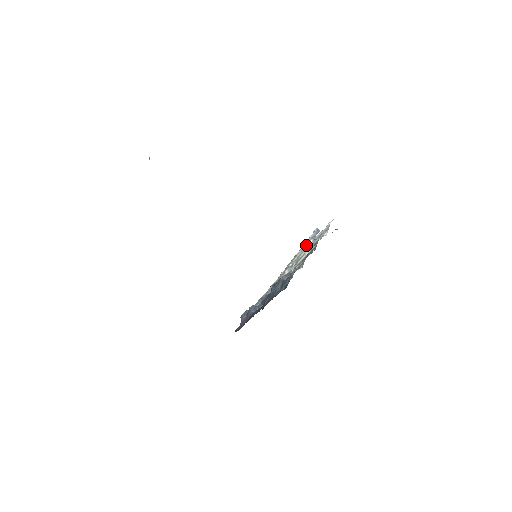
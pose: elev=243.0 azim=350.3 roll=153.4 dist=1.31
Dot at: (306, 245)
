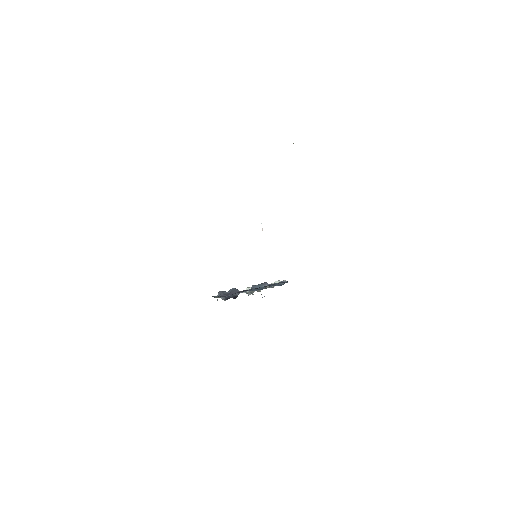
Dot at: occluded
